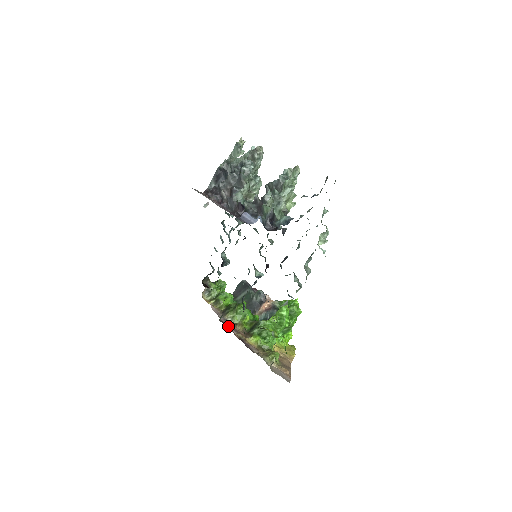
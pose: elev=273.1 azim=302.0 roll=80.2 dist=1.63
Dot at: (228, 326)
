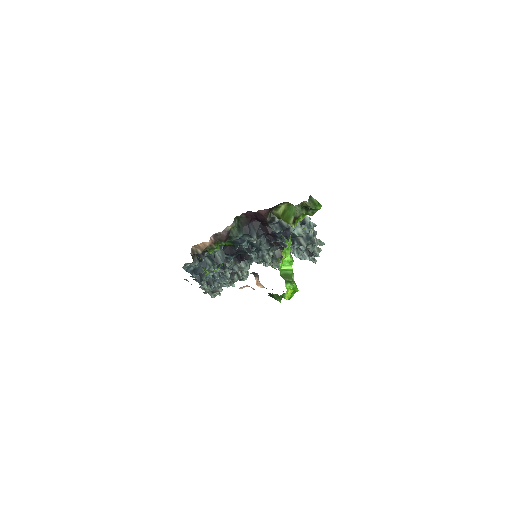
Dot at: occluded
